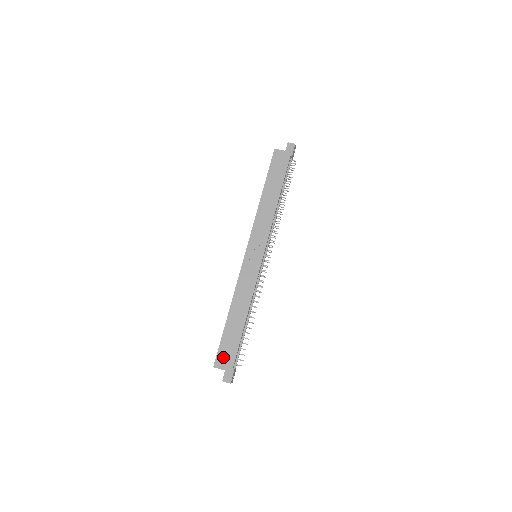
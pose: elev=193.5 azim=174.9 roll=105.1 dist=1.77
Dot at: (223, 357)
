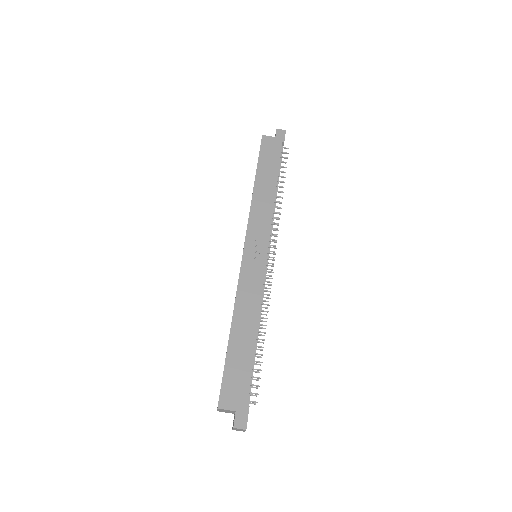
Dot at: (230, 392)
